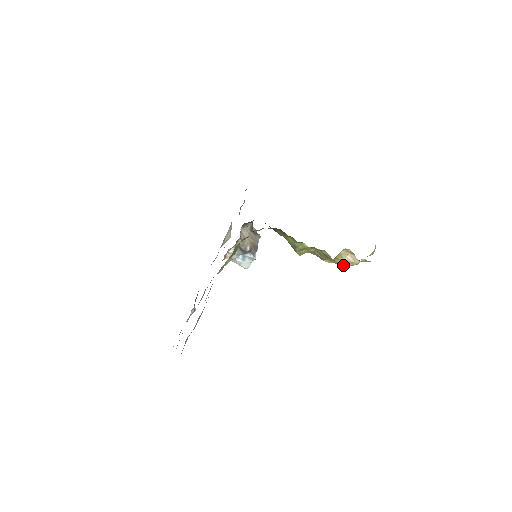
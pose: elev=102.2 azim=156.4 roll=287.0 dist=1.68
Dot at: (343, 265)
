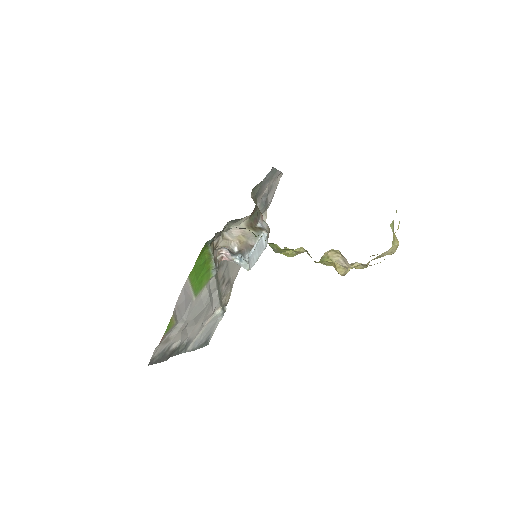
Dot at: (336, 270)
